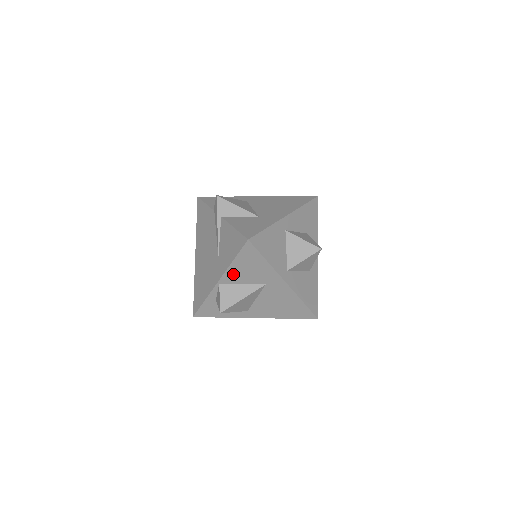
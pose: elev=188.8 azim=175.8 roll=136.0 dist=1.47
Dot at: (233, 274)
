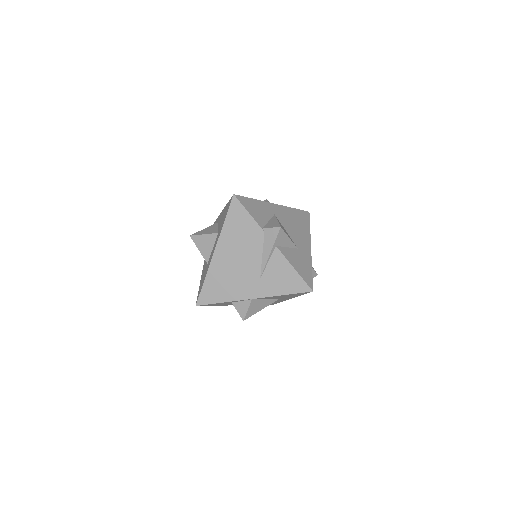
Dot at: (270, 297)
